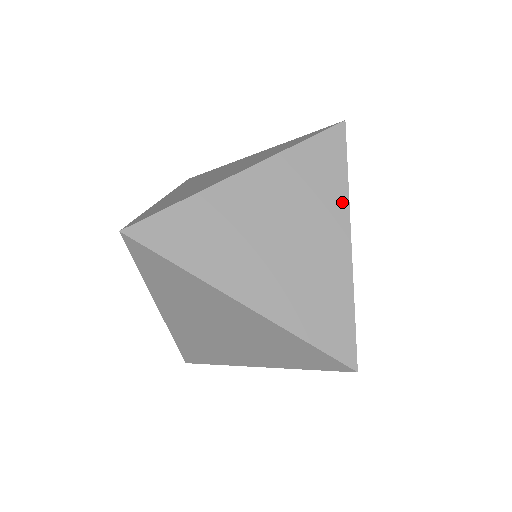
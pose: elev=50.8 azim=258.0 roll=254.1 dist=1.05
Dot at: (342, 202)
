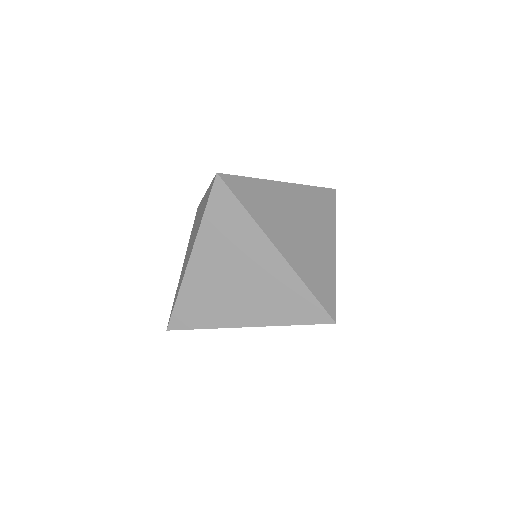
Dot at: occluded
